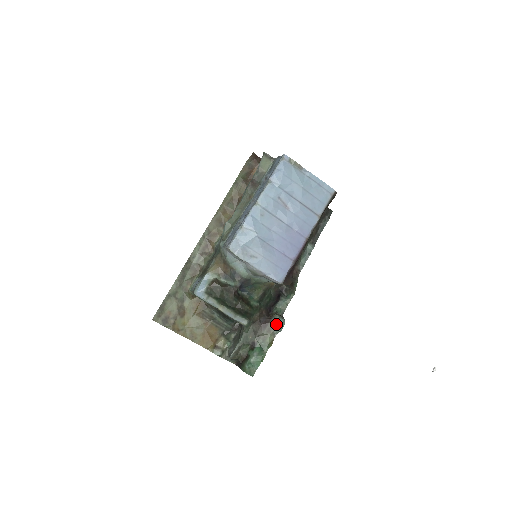
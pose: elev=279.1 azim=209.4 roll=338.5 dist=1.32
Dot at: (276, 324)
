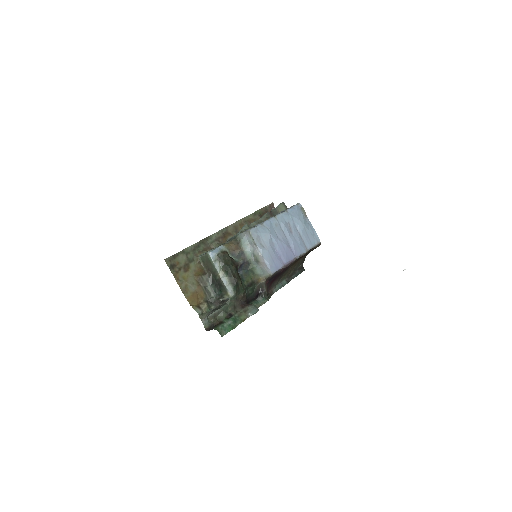
Dot at: (252, 309)
